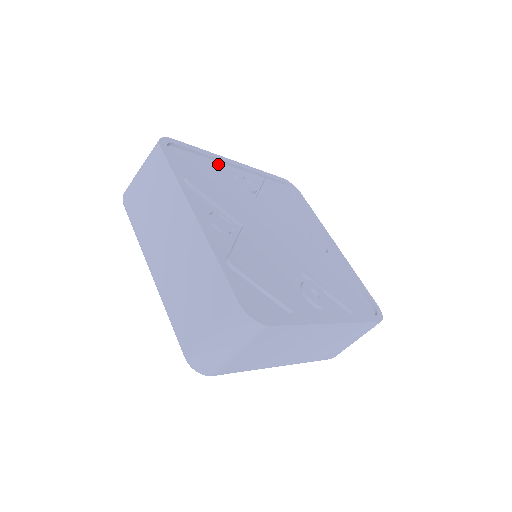
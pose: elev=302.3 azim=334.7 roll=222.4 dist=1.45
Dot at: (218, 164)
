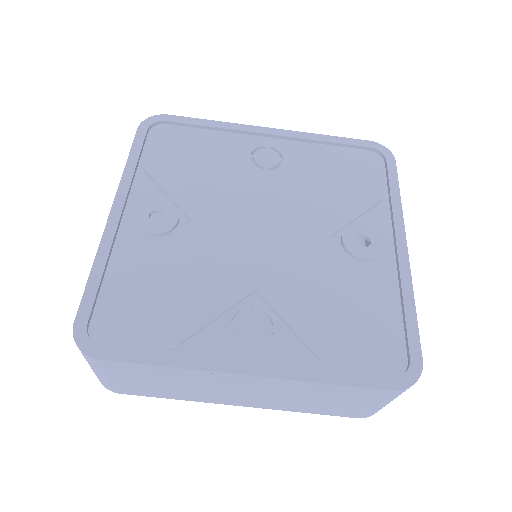
Dot at: (119, 249)
